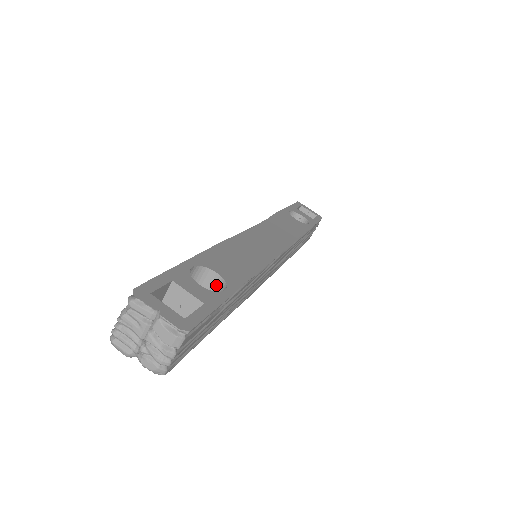
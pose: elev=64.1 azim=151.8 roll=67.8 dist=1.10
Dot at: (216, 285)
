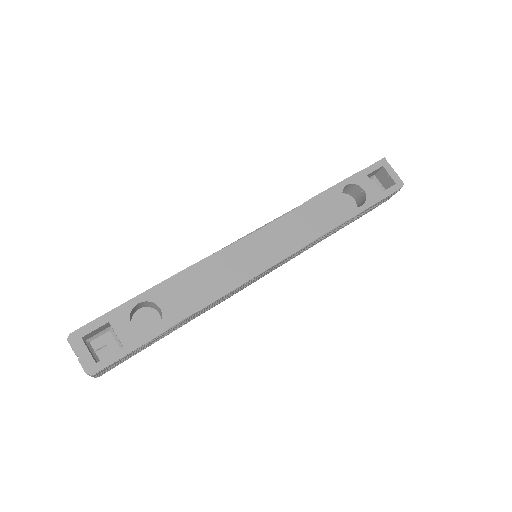
Dot at: (161, 315)
